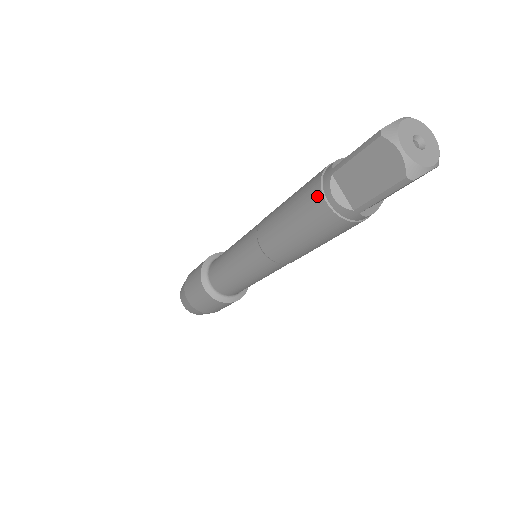
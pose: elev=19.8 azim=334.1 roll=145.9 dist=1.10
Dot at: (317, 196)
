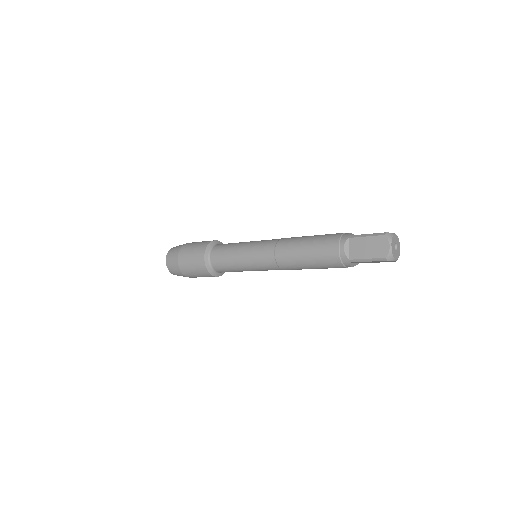
Dot at: (335, 243)
